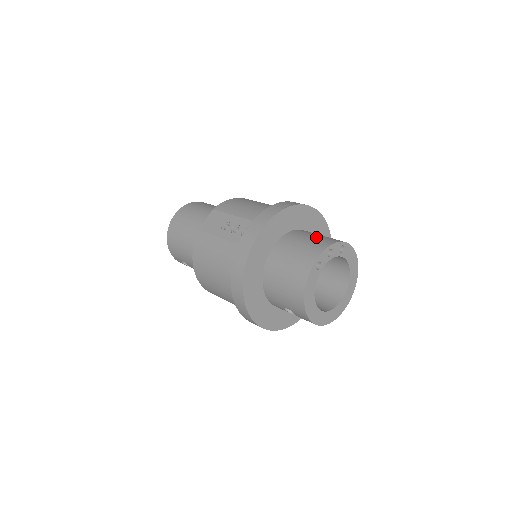
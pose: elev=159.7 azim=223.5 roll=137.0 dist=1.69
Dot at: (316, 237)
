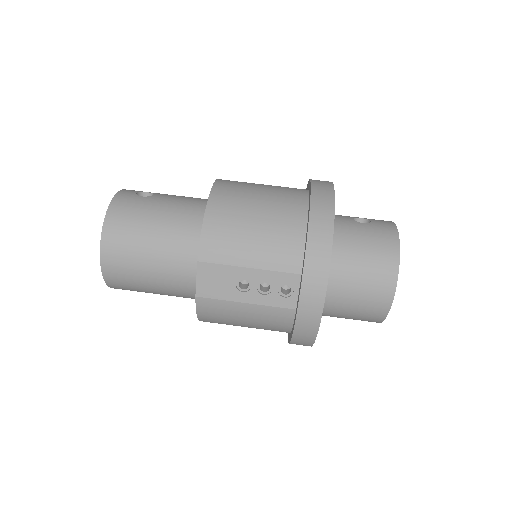
Dot at: (369, 251)
